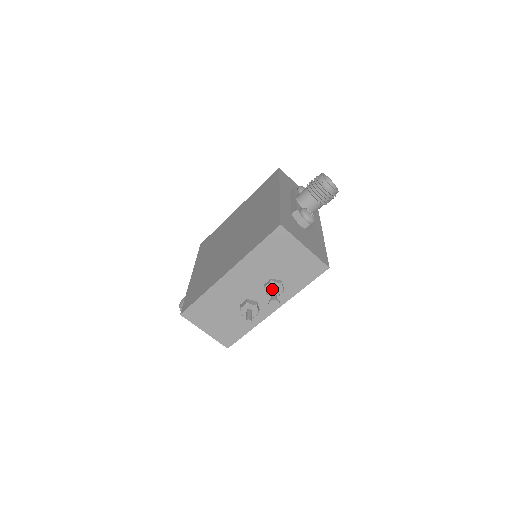
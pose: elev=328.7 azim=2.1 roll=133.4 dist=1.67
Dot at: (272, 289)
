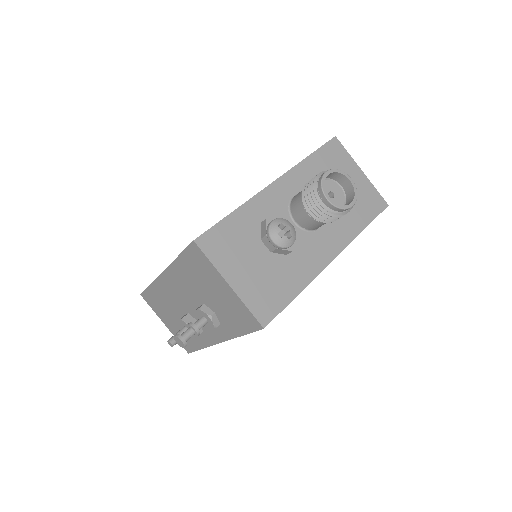
Dot at: occluded
